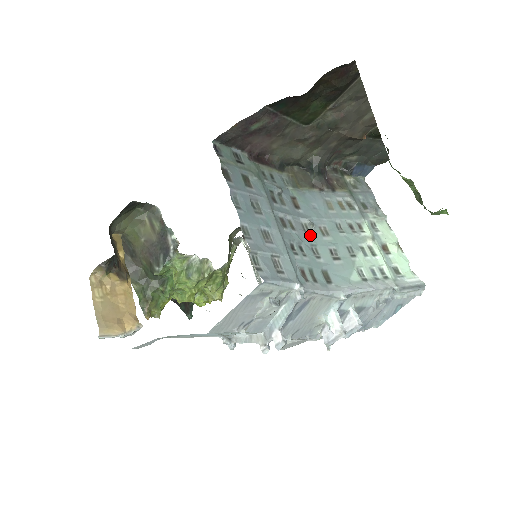
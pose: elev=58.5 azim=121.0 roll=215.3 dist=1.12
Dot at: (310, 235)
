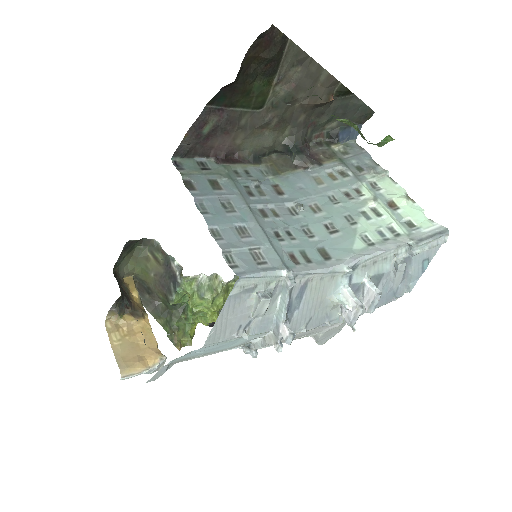
Dot at: (299, 217)
